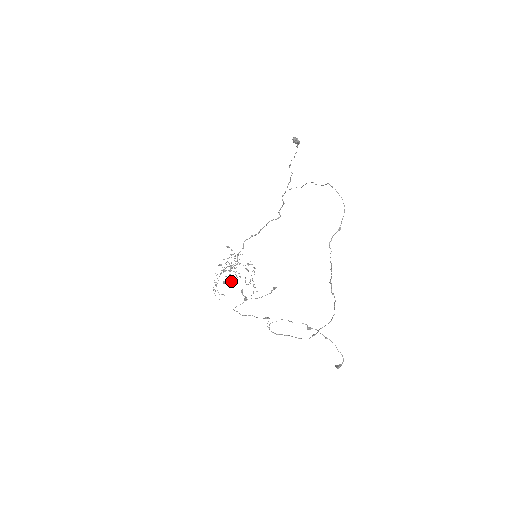
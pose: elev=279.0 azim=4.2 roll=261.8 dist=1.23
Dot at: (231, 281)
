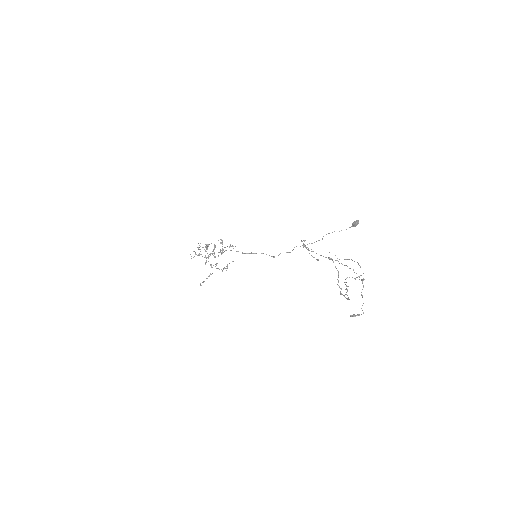
Dot at: occluded
